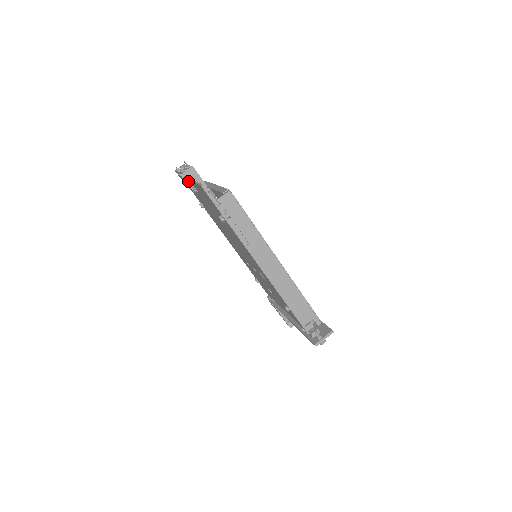
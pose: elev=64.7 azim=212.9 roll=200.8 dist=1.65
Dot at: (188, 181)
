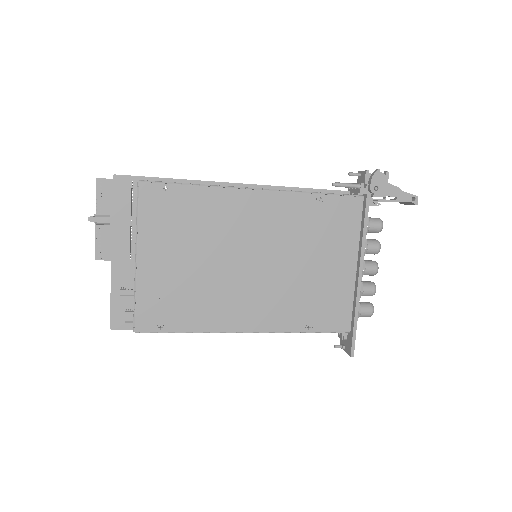
Dot at: occluded
